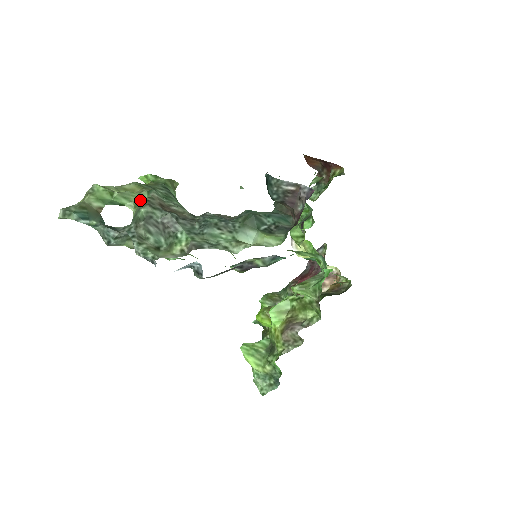
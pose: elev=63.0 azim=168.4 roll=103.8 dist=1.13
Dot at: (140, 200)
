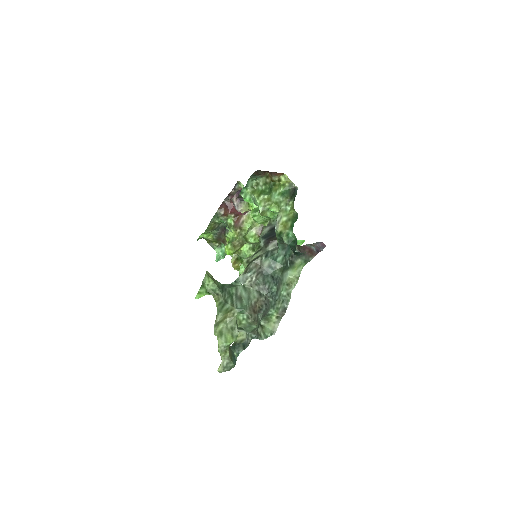
Dot at: (238, 319)
